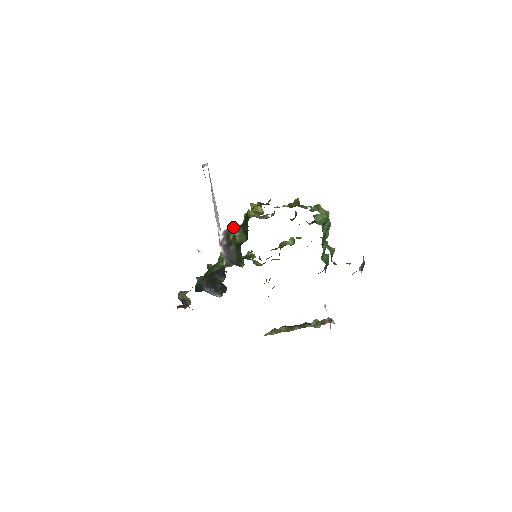
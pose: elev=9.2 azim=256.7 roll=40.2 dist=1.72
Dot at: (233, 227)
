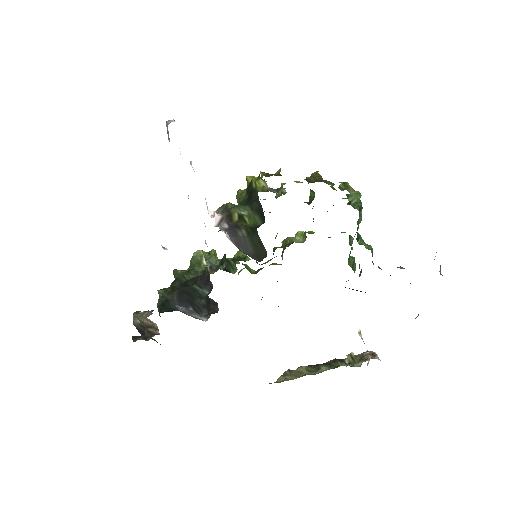
Dot at: occluded
